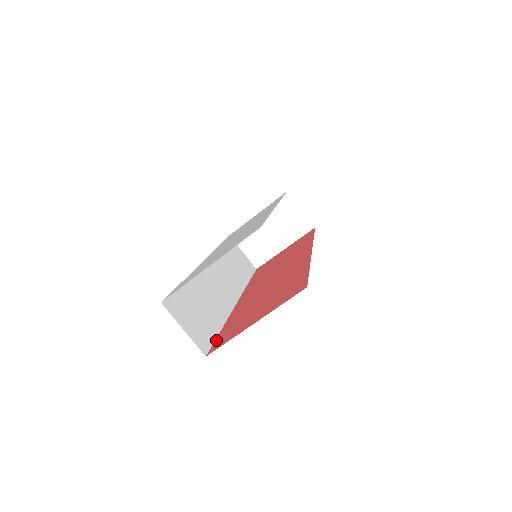
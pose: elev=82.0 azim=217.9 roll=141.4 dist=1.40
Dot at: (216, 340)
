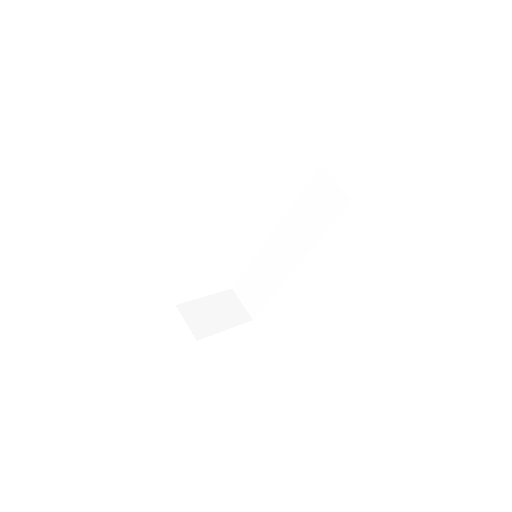
Dot at: occluded
